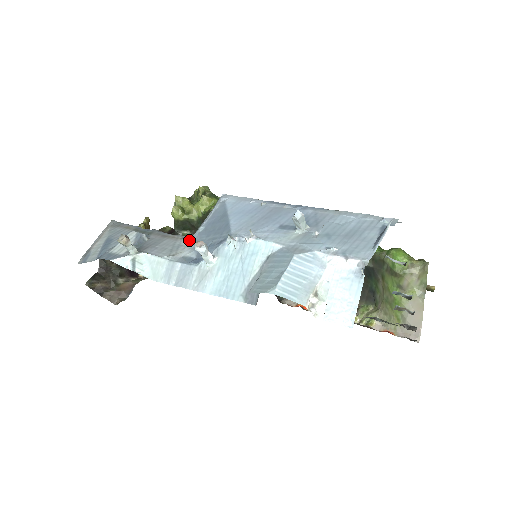
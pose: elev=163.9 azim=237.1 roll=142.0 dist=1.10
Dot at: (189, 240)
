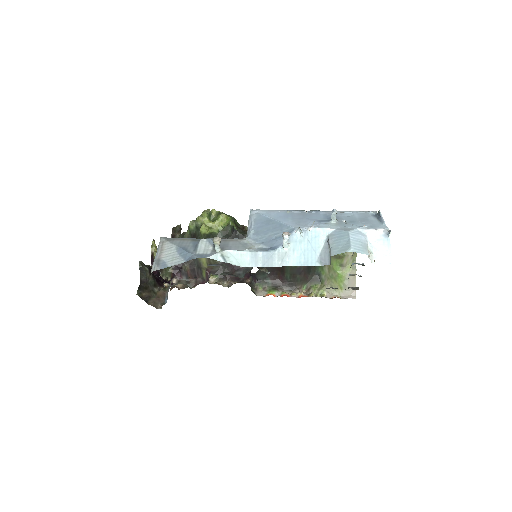
Dot at: (248, 240)
